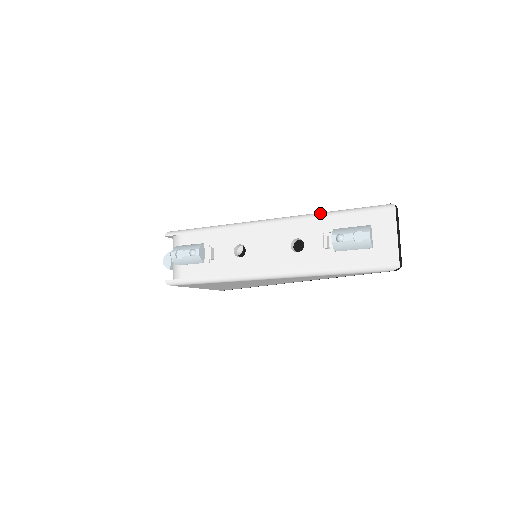
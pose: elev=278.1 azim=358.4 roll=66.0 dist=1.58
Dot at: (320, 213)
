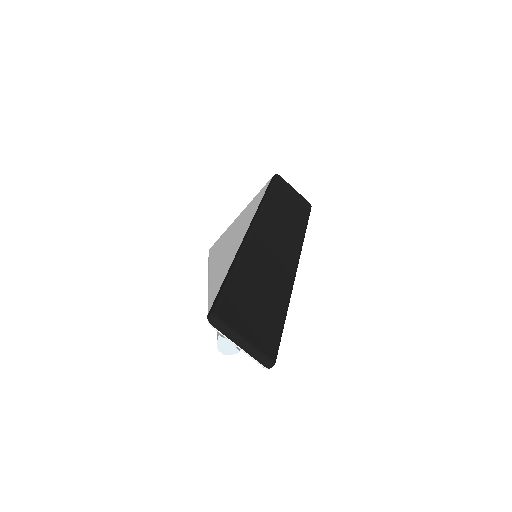
Dot at: occluded
